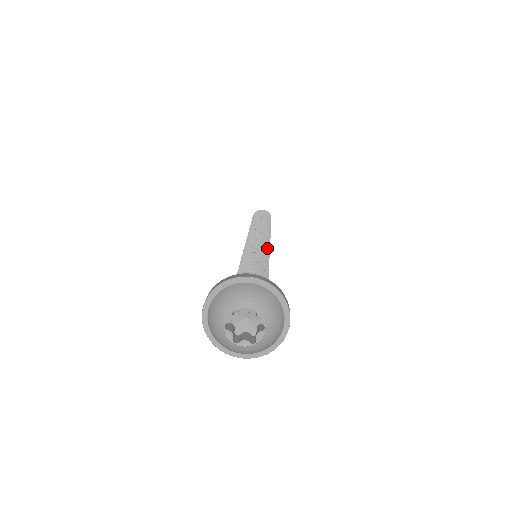
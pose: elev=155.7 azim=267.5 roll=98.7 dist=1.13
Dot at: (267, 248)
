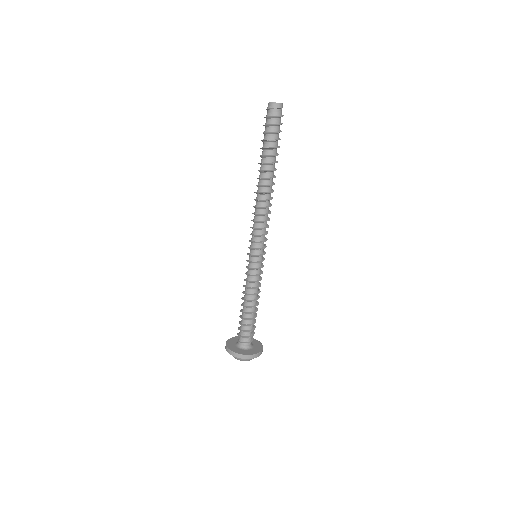
Dot at: occluded
